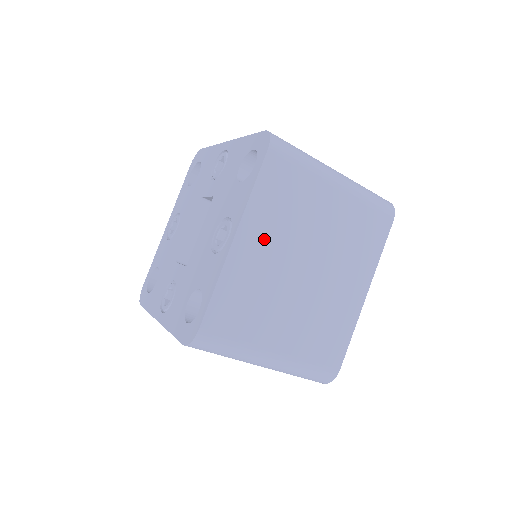
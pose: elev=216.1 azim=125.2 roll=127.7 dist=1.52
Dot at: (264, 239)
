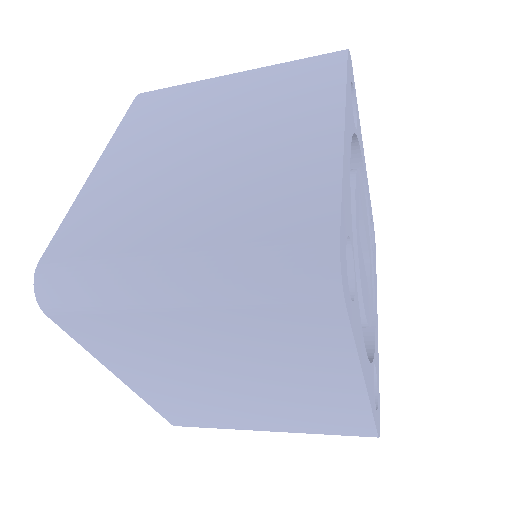
Dot at: (151, 375)
